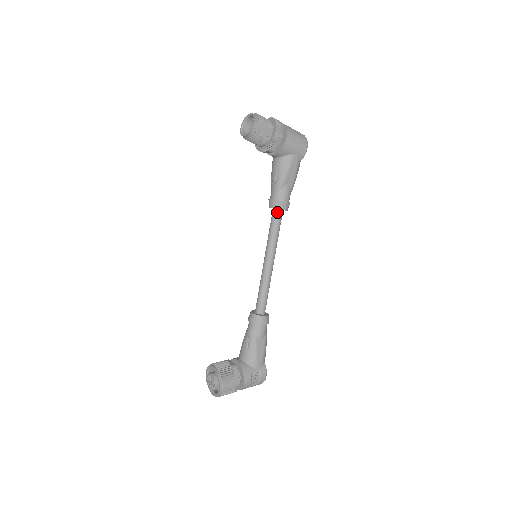
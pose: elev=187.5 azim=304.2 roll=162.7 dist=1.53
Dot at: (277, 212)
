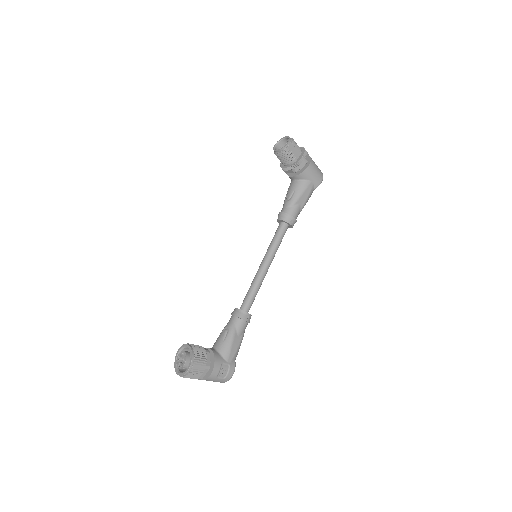
Dot at: (284, 225)
